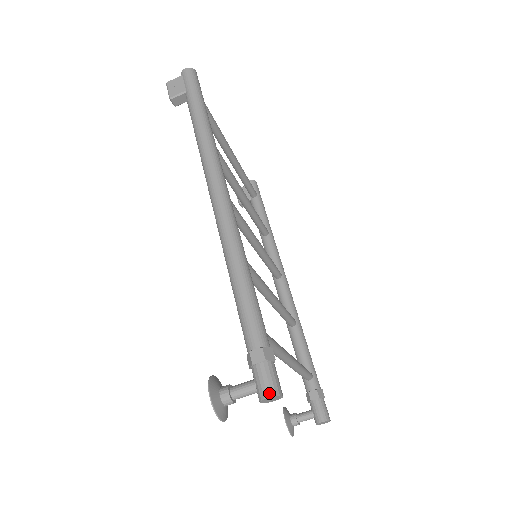
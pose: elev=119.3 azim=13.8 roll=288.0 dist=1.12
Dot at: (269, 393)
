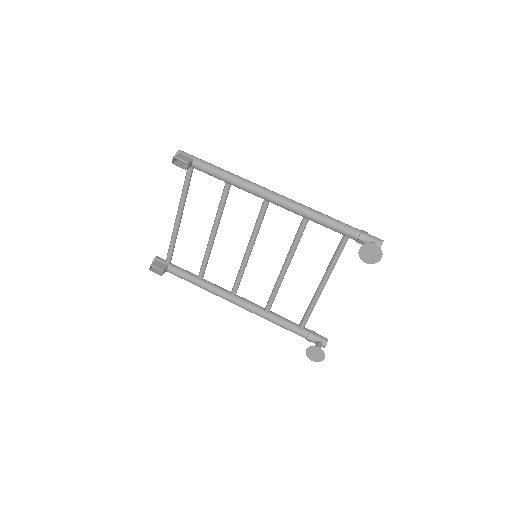
Dot at: (382, 240)
